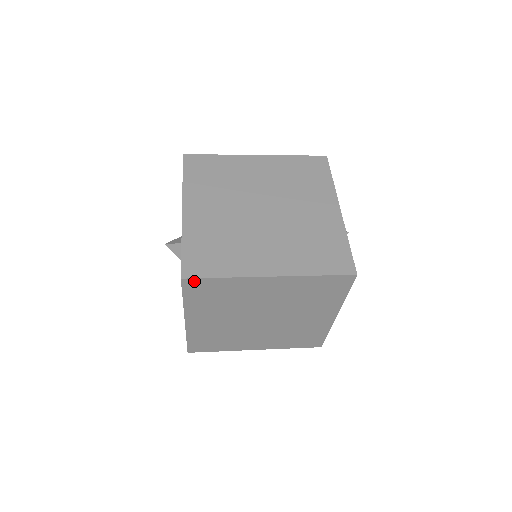
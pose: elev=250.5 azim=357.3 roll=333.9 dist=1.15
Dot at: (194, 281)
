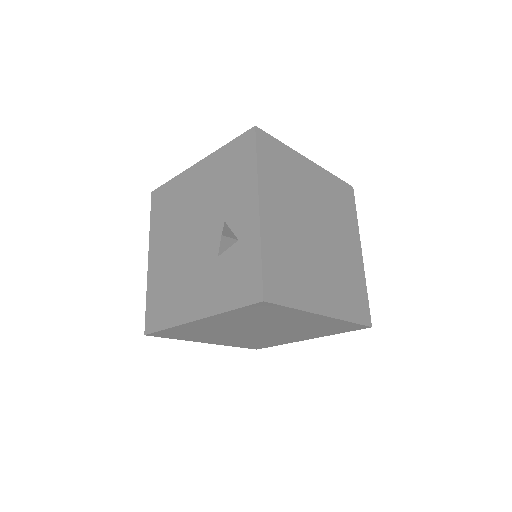
Dot at: (269, 305)
